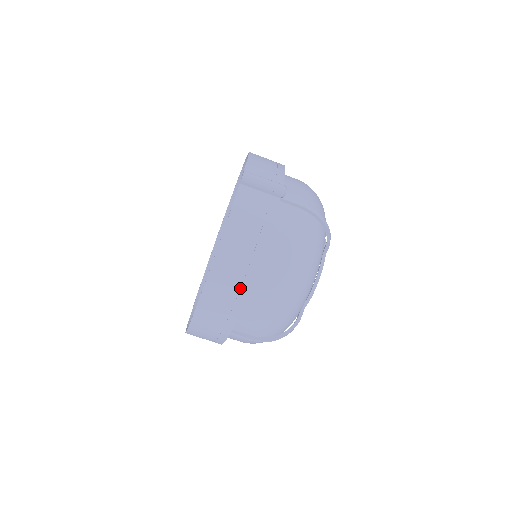
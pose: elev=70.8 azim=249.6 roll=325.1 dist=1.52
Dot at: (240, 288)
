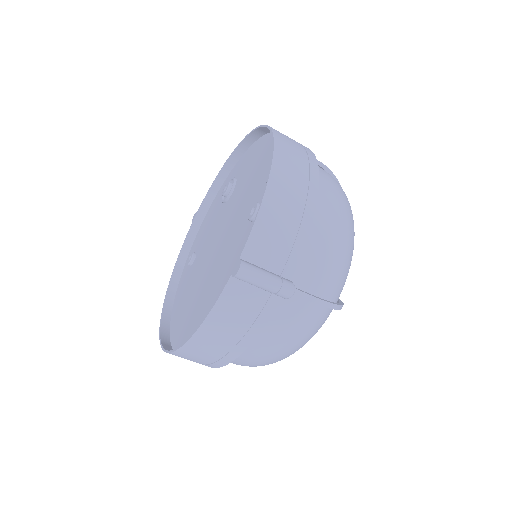
Dot at: (211, 363)
